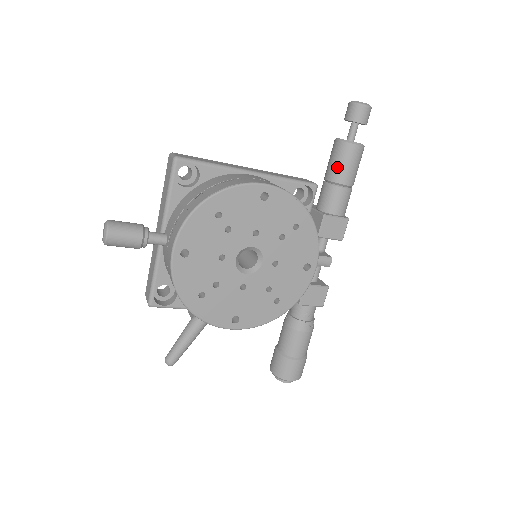
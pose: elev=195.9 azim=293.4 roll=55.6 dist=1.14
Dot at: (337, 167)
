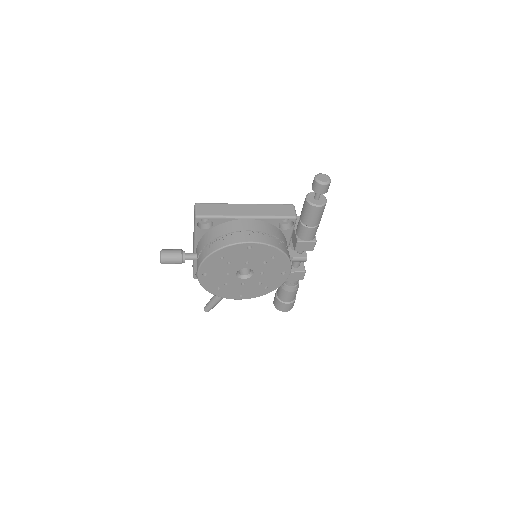
Dot at: (305, 216)
